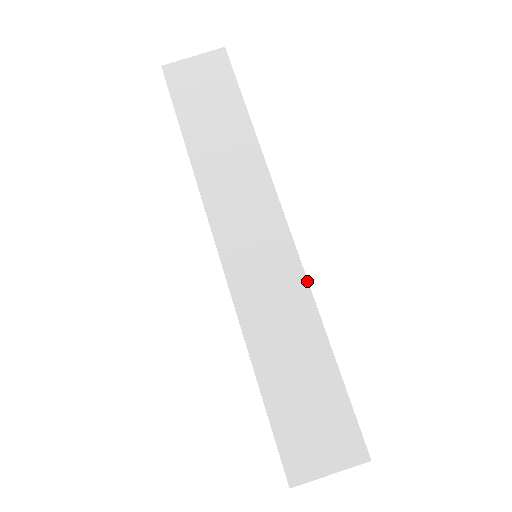
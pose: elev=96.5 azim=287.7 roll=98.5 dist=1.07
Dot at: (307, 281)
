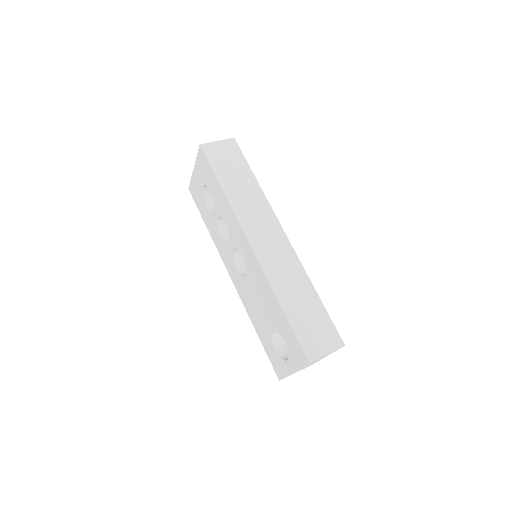
Dot at: (299, 260)
